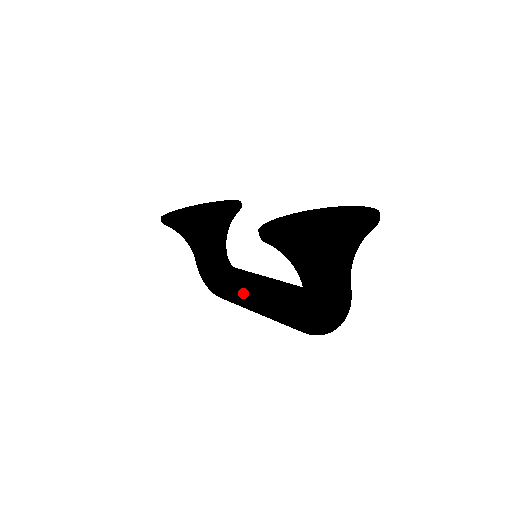
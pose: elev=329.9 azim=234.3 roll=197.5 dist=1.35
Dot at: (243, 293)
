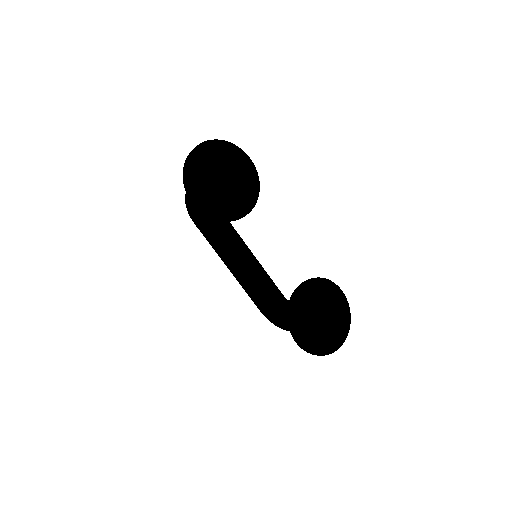
Dot at: (230, 263)
